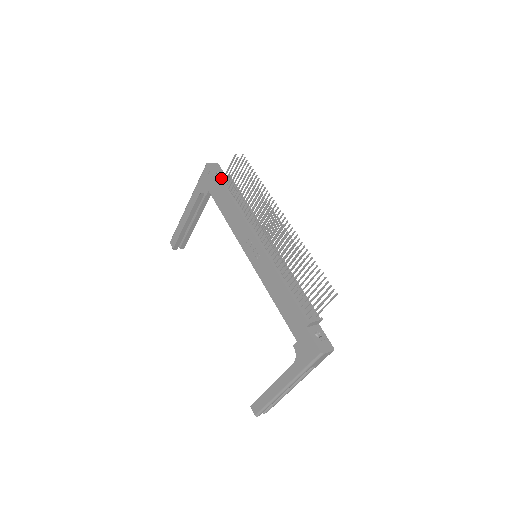
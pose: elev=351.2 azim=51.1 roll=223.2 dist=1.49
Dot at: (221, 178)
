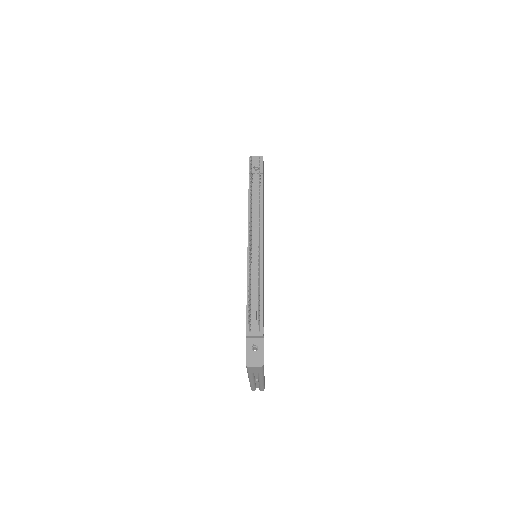
Dot at: occluded
